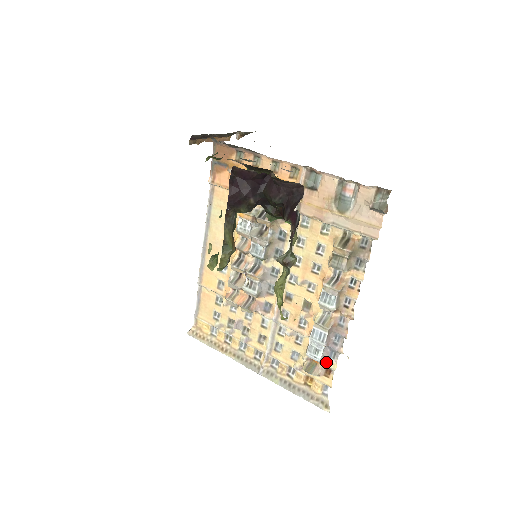
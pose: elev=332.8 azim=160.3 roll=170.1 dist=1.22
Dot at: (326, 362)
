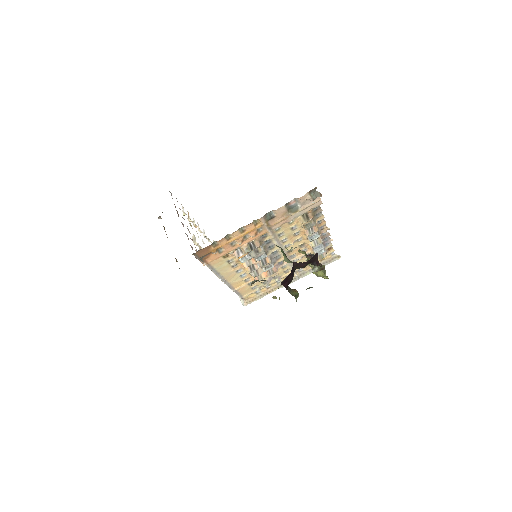
Dot at: (326, 248)
